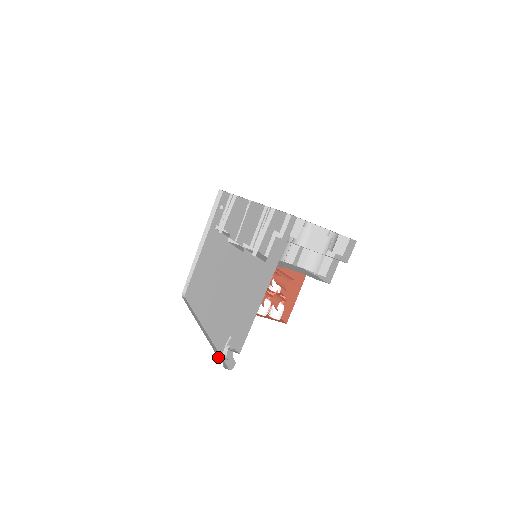
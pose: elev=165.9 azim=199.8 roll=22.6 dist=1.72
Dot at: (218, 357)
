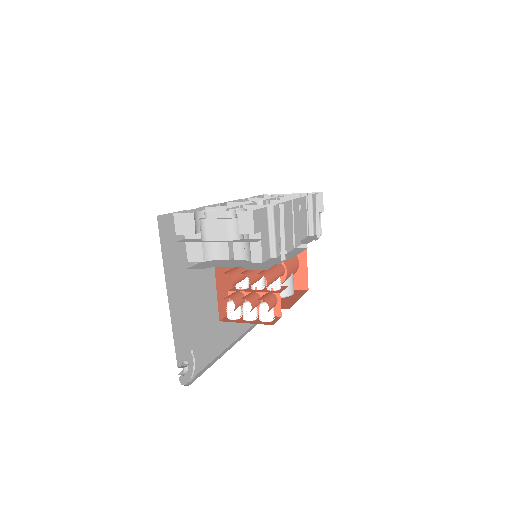
Dot at: (198, 373)
